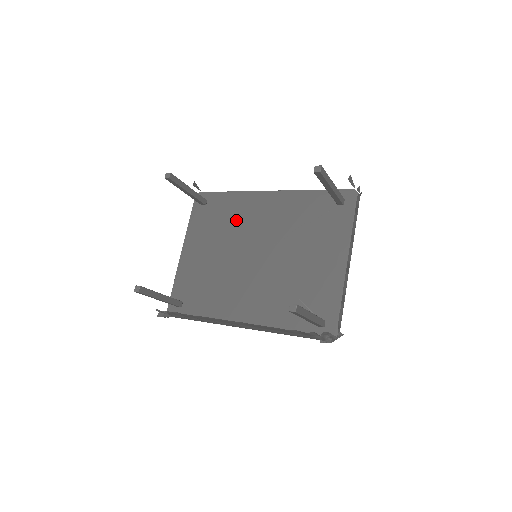
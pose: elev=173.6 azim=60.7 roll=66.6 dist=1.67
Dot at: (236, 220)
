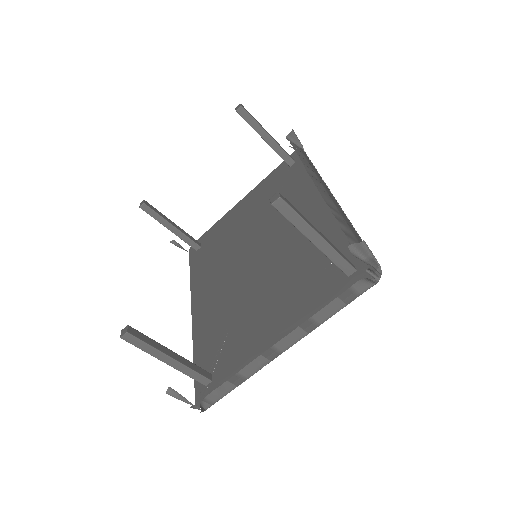
Dot at: occluded
